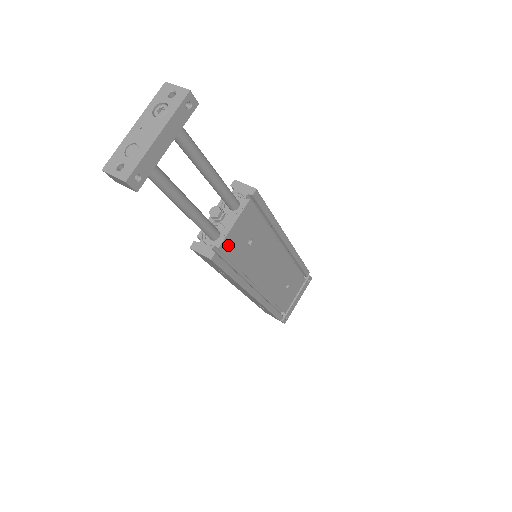
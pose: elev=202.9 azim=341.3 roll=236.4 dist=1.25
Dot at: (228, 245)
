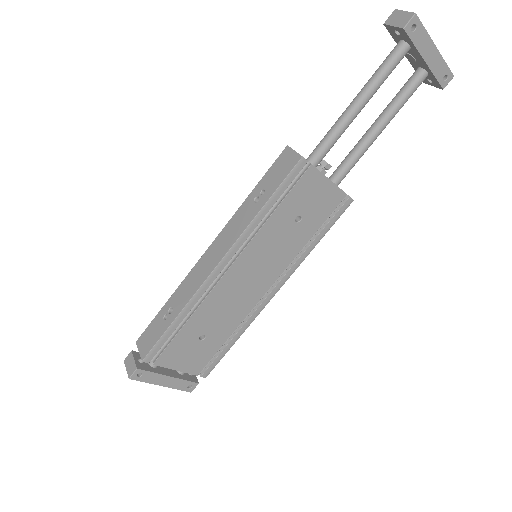
Dot at: (309, 180)
